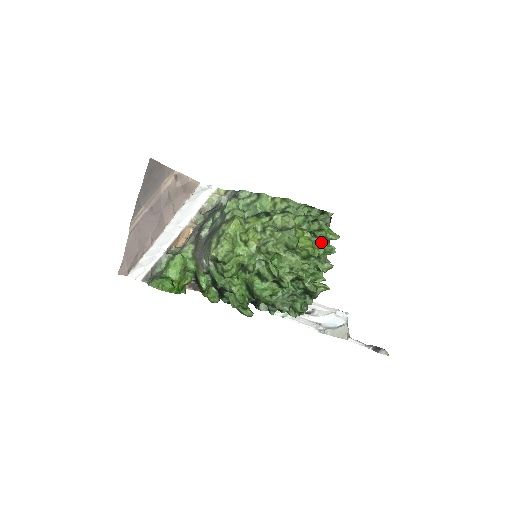
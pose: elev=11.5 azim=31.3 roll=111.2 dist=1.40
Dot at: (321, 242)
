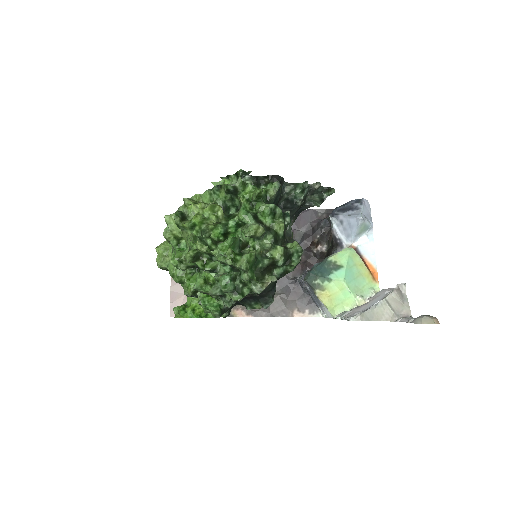
Dot at: (210, 205)
